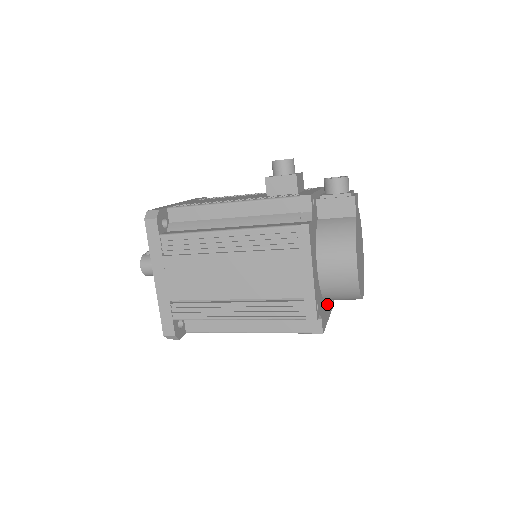
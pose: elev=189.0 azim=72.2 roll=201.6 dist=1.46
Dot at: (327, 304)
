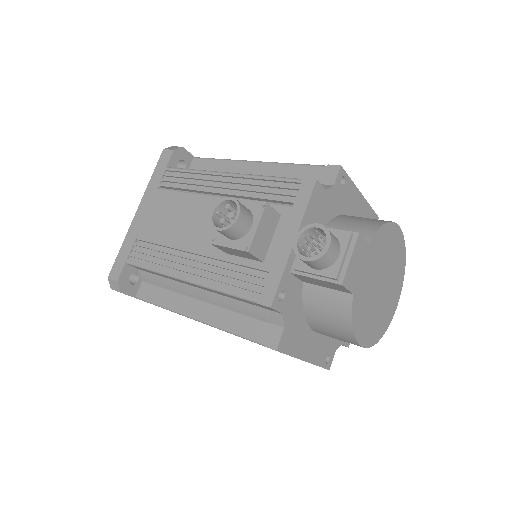
Dot at: occluded
